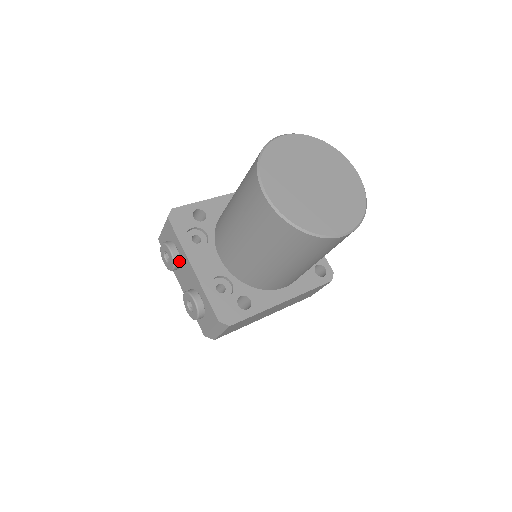
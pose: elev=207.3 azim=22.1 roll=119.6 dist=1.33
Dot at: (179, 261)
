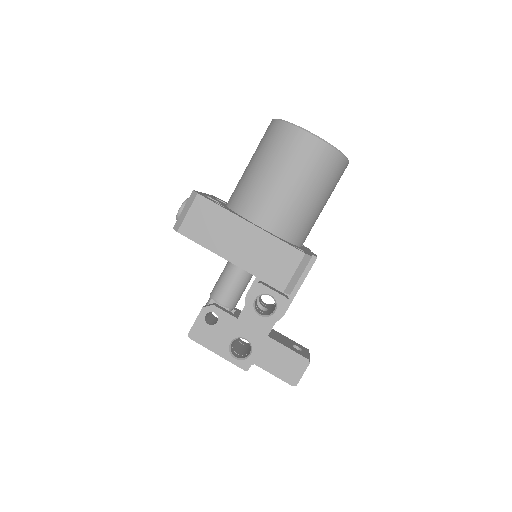
Dot at: occluded
